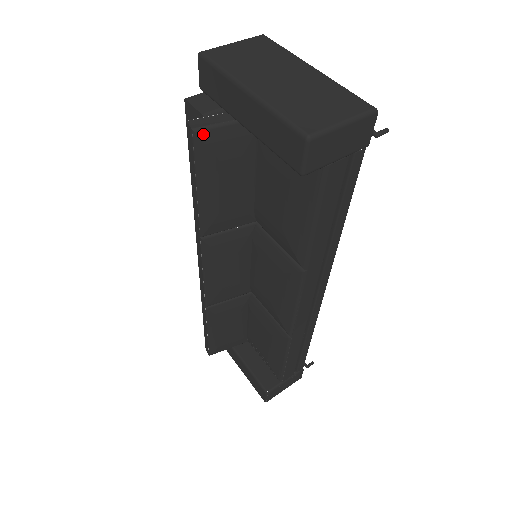
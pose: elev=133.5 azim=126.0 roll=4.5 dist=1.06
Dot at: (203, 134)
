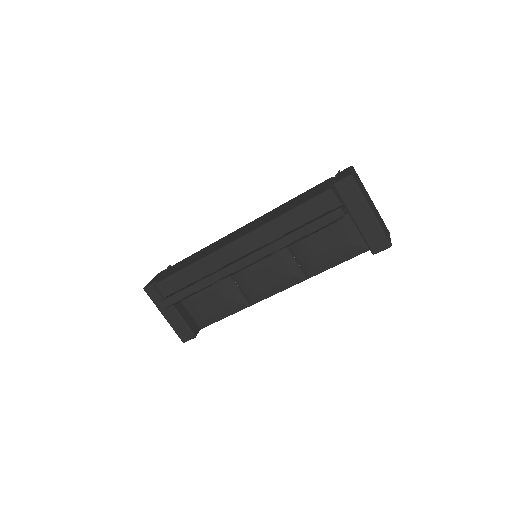
Dot at: occluded
